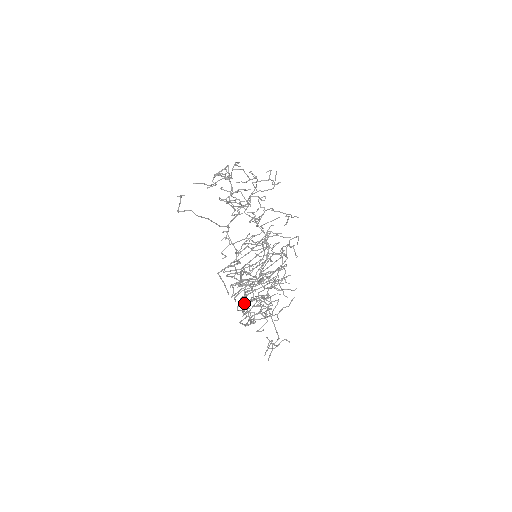
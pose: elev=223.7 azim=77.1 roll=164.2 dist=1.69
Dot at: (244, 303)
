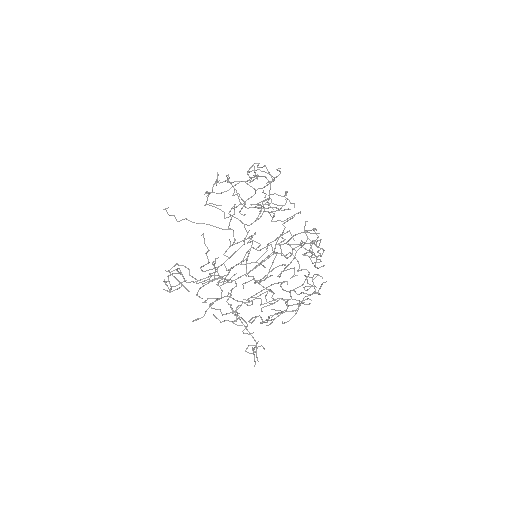
Dot at: occluded
